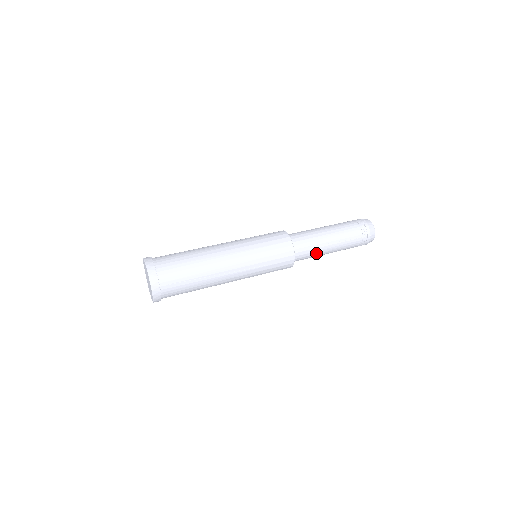
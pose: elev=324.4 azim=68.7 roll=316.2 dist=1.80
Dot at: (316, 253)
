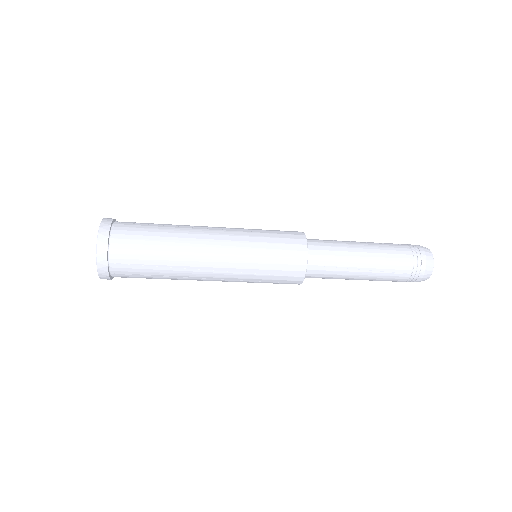
Dot at: (341, 246)
